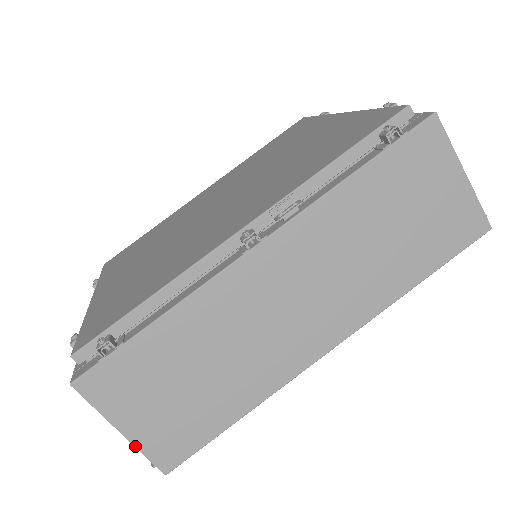
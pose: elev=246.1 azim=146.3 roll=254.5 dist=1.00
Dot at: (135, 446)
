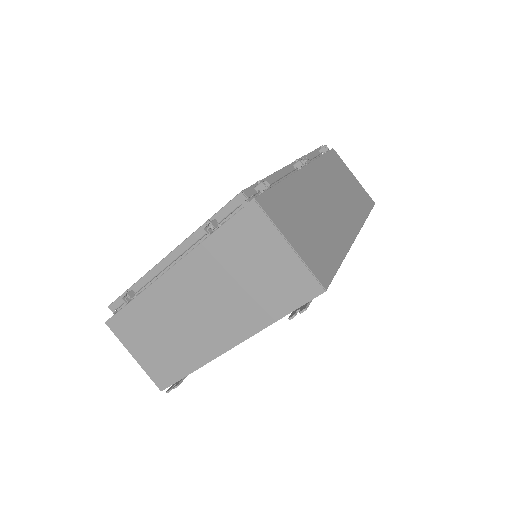
Dot at: (302, 259)
